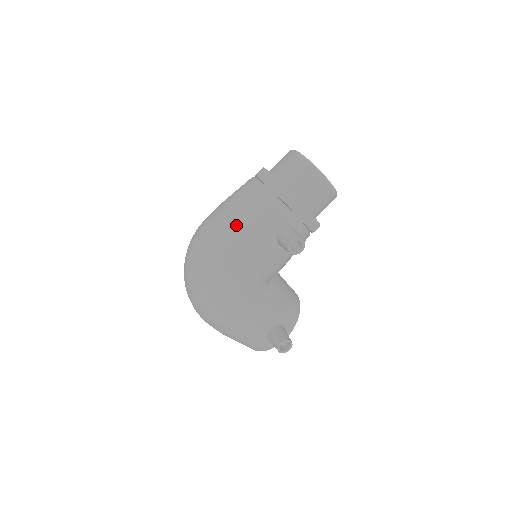
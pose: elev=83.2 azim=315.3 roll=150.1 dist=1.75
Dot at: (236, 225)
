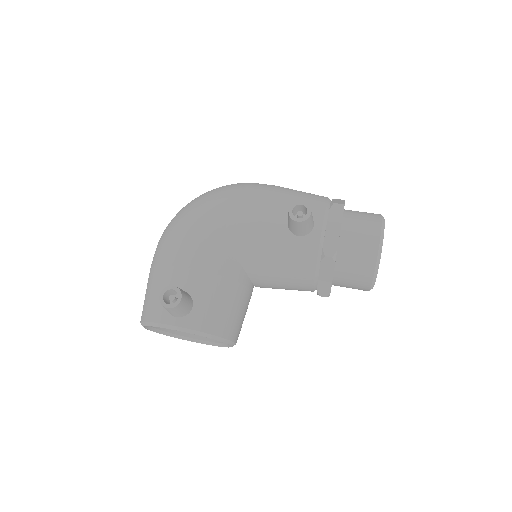
Dot at: (279, 187)
